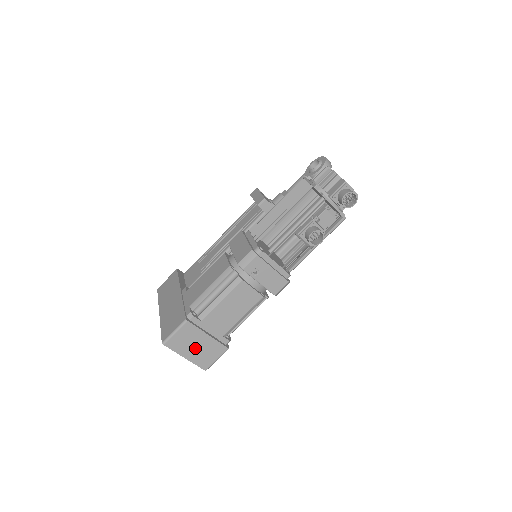
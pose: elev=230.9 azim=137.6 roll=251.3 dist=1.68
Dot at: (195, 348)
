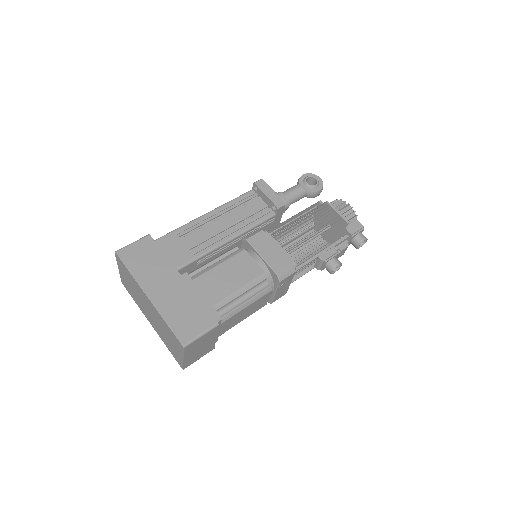
Dot at: (198, 350)
